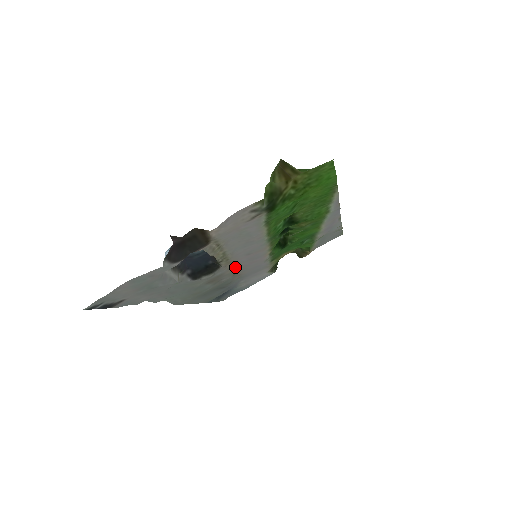
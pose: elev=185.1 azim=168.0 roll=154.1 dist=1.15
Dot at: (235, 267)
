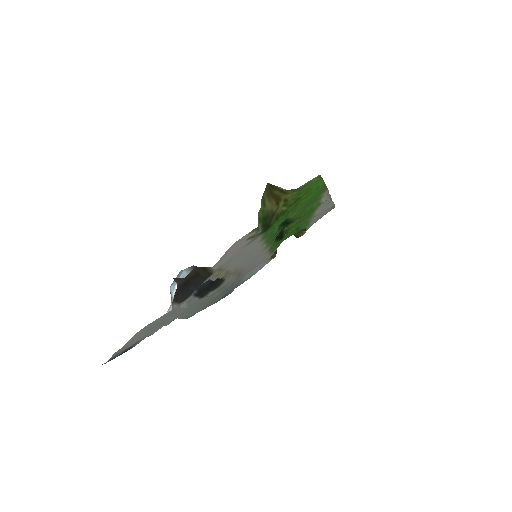
Dot at: (238, 272)
